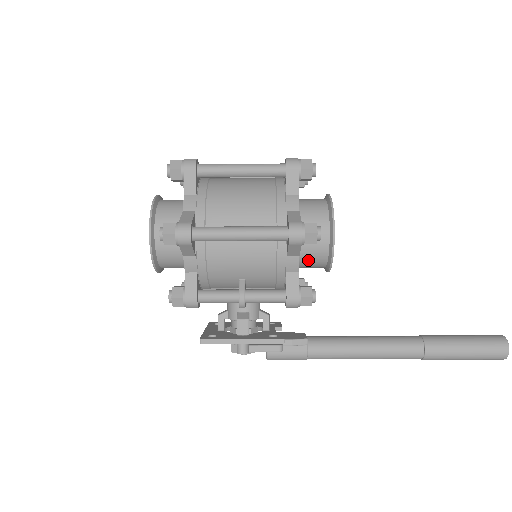
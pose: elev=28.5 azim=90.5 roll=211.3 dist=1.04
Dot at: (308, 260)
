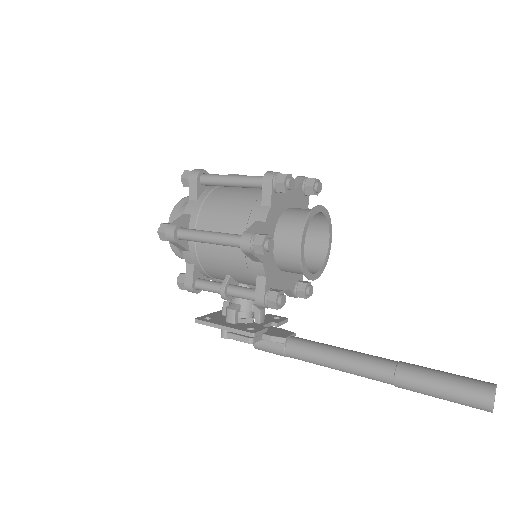
Dot at: (286, 267)
